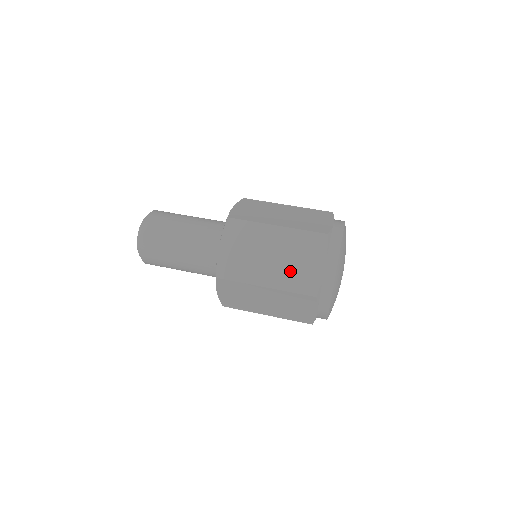
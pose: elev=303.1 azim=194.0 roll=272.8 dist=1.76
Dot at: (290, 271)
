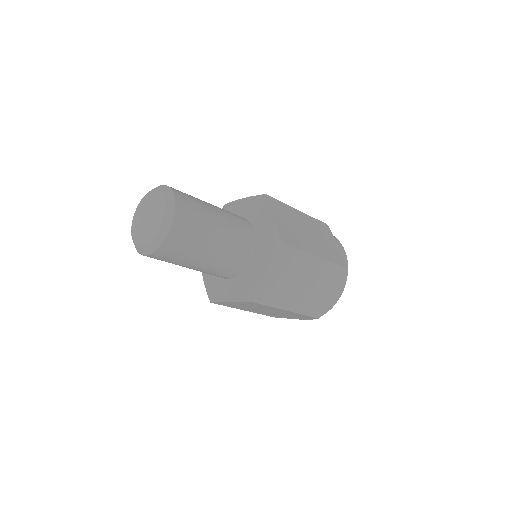
Dot at: (324, 246)
